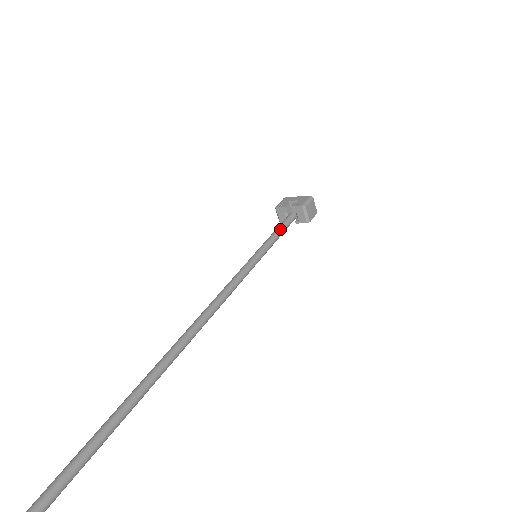
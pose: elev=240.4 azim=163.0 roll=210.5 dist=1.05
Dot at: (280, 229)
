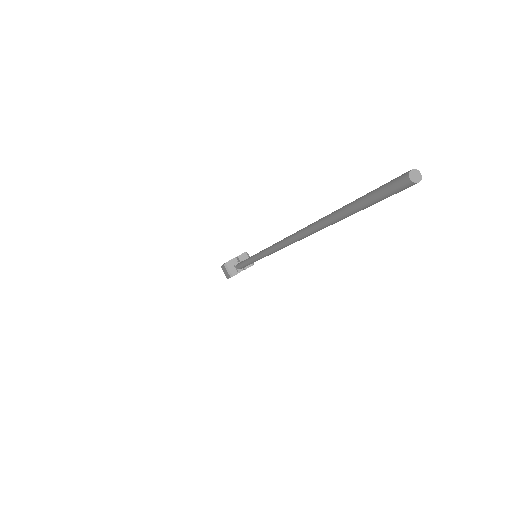
Dot at: occluded
